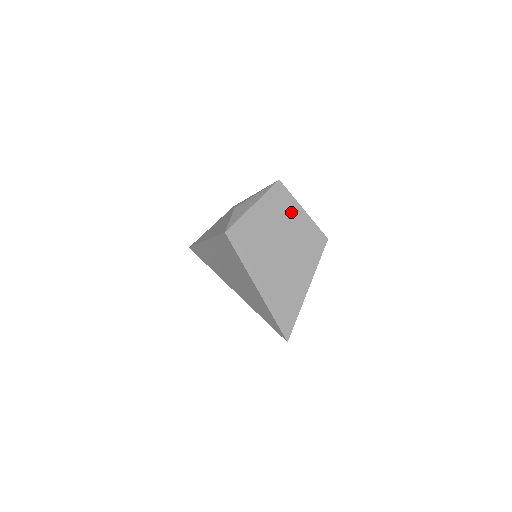
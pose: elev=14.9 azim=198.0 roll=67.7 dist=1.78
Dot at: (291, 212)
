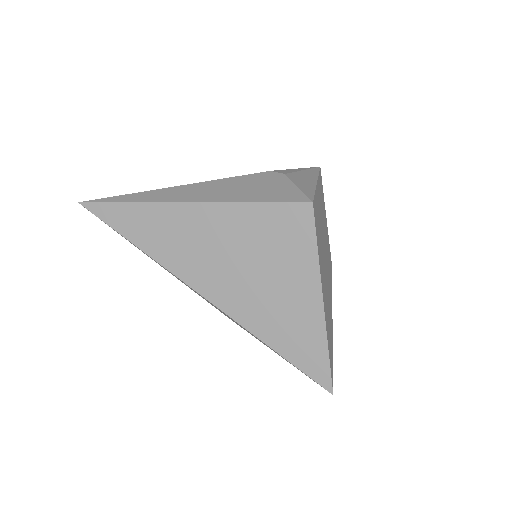
Dot at: (324, 214)
